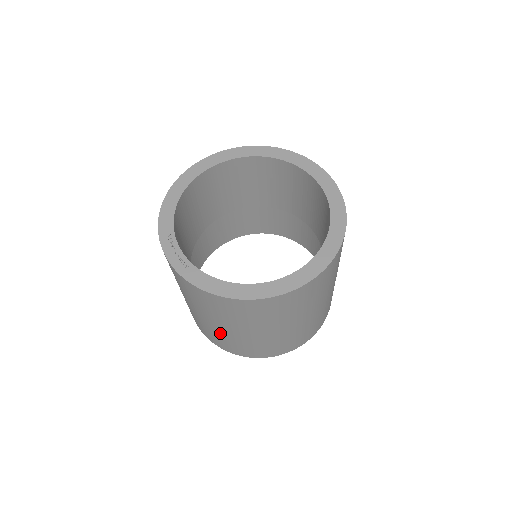
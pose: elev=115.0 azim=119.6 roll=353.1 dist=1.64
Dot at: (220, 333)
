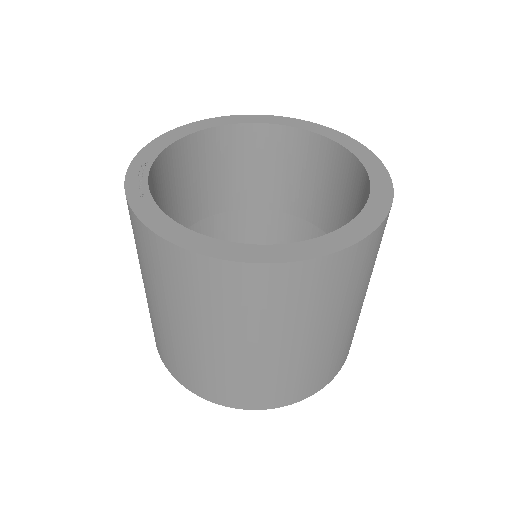
Dot at: (165, 332)
